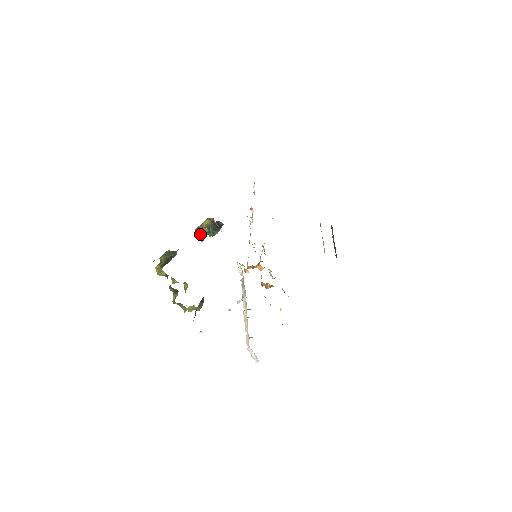
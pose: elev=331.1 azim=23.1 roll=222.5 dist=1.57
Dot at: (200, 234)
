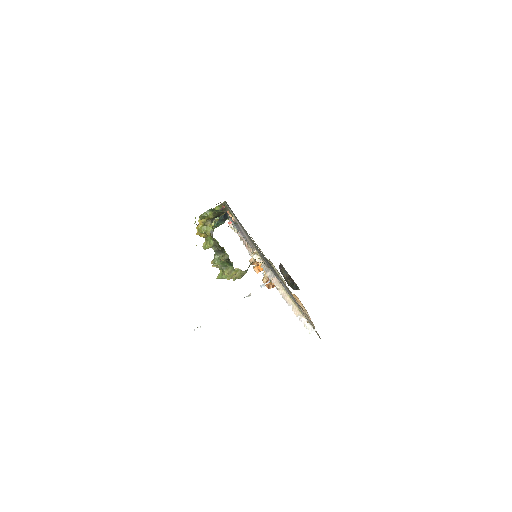
Dot at: occluded
